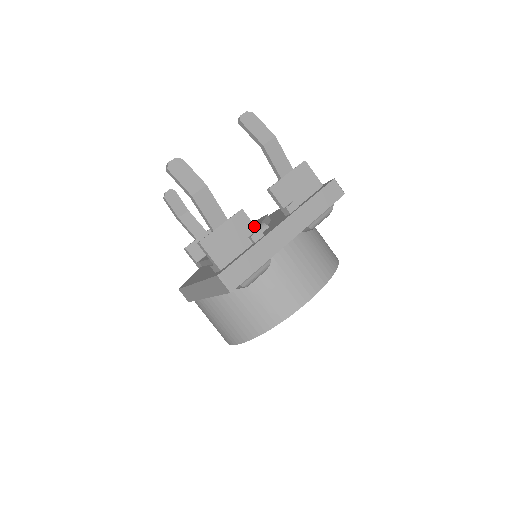
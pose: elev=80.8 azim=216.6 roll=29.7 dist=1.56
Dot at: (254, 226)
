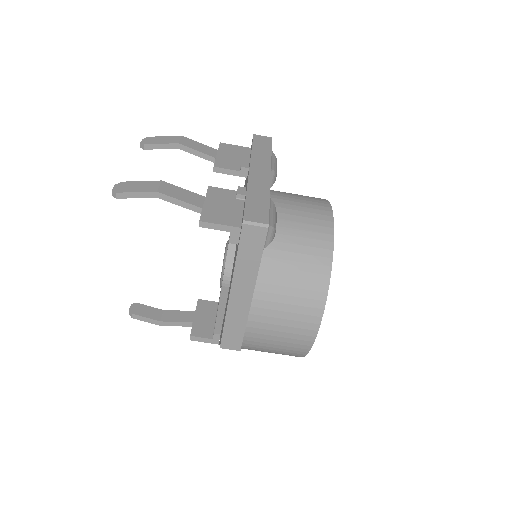
Dot at: (231, 190)
